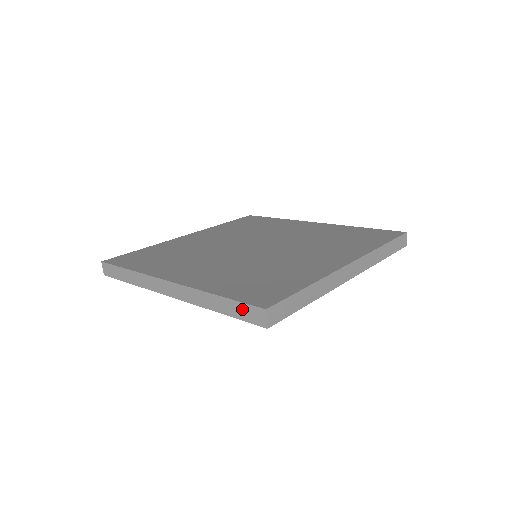
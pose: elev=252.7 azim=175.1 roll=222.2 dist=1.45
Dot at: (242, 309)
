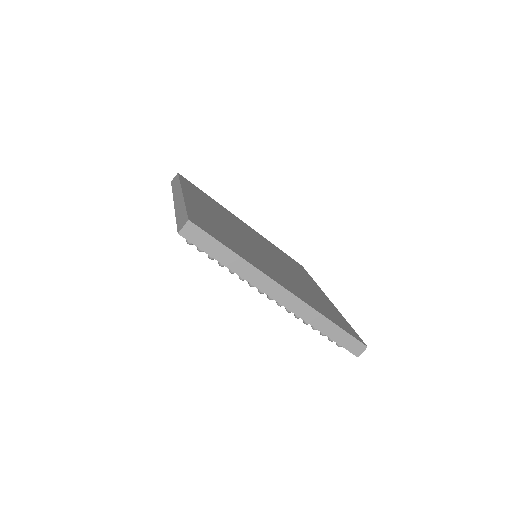
Dot at: (183, 217)
